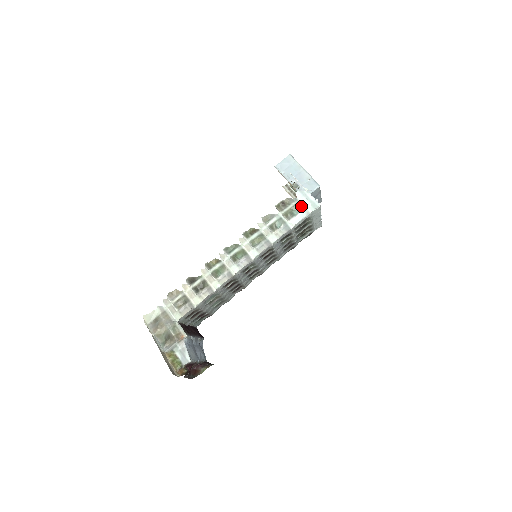
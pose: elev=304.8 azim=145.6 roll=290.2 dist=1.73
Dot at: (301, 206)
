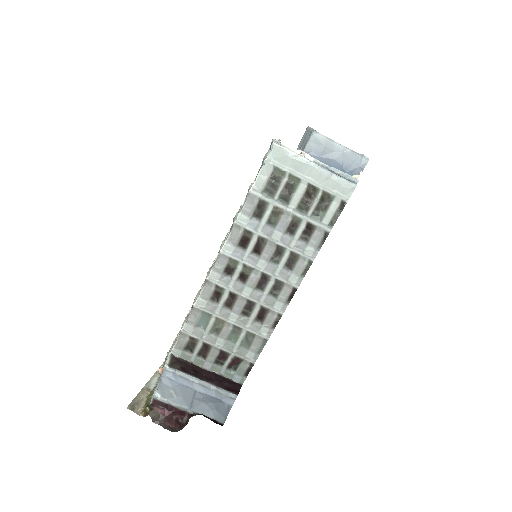
Dot at: (263, 160)
